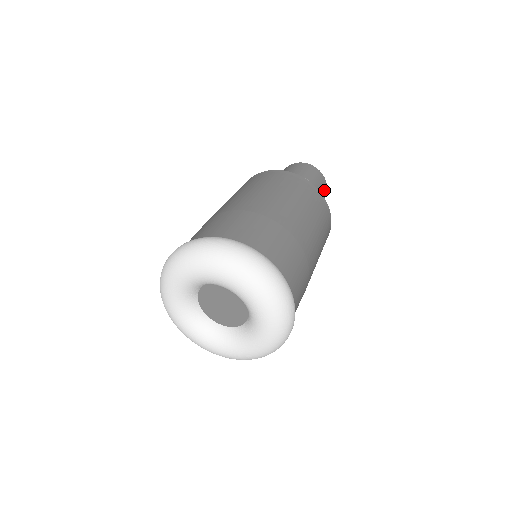
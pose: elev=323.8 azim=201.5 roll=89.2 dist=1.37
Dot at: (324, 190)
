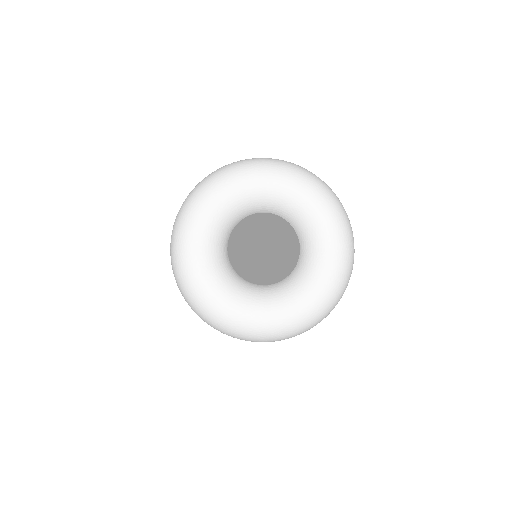
Dot at: occluded
